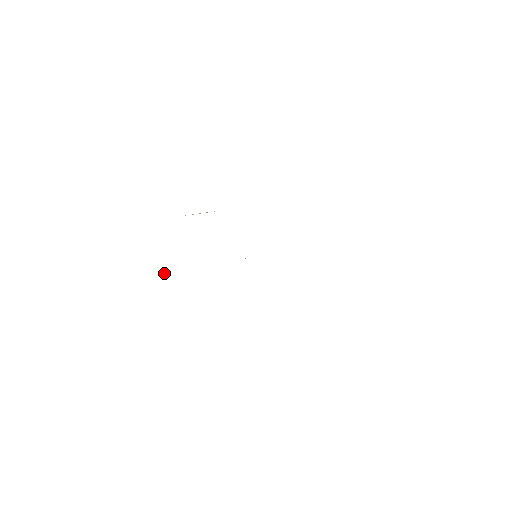
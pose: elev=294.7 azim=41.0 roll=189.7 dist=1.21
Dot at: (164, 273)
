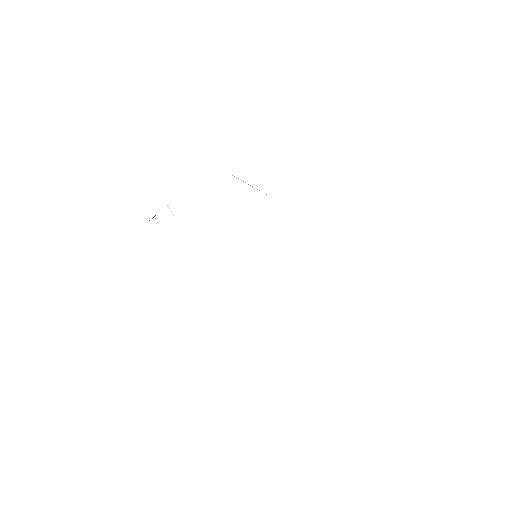
Dot at: occluded
